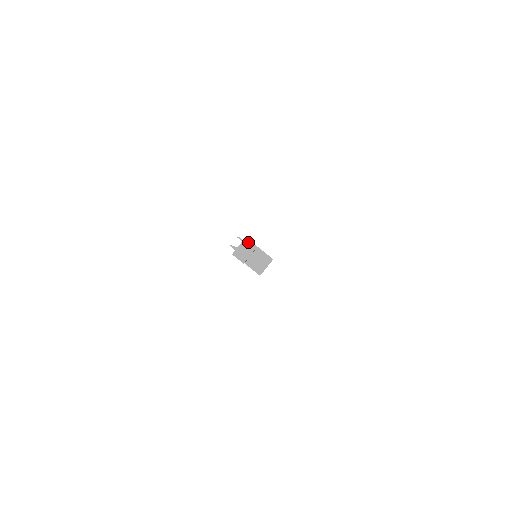
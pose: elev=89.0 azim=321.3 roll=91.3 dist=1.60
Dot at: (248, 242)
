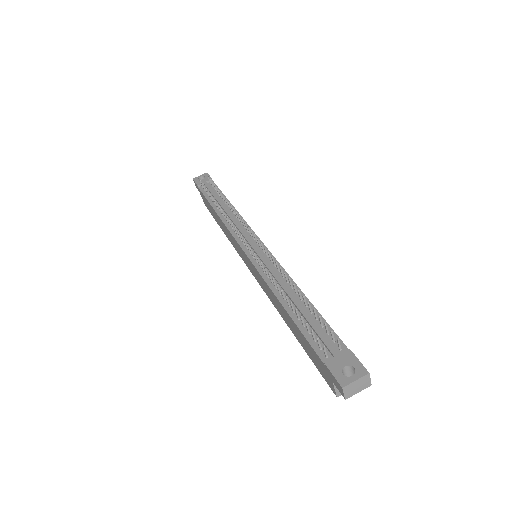
Dot at: (367, 379)
